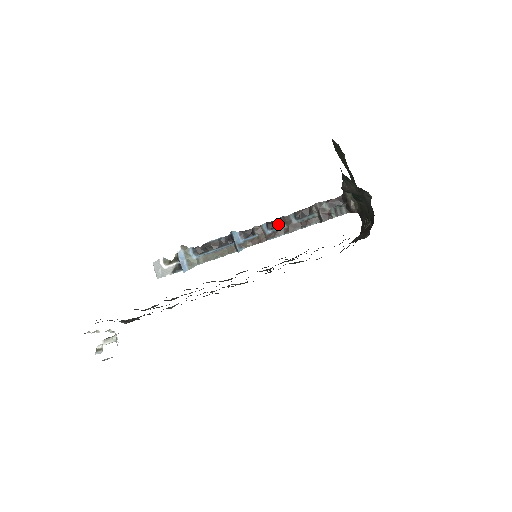
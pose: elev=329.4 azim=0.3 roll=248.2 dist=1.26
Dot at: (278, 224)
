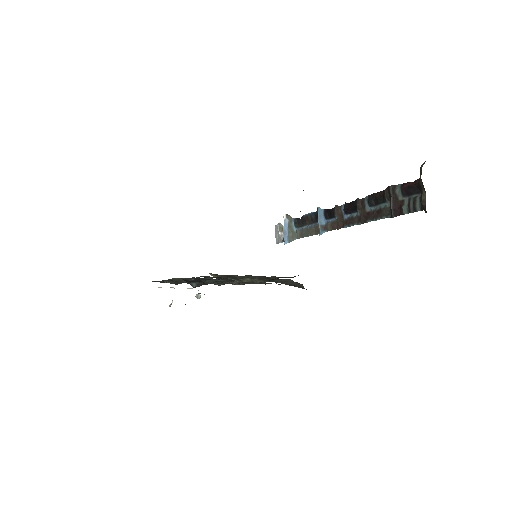
Dot at: (354, 208)
